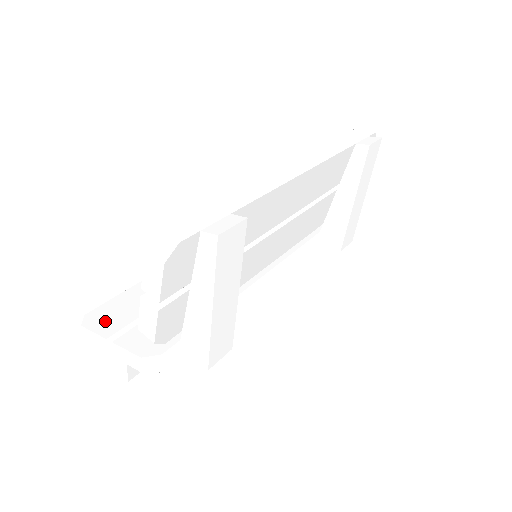
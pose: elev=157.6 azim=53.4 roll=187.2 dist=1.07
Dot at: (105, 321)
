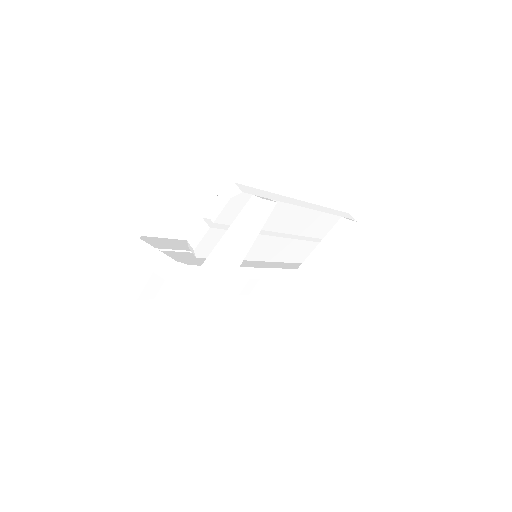
Dot at: (155, 243)
